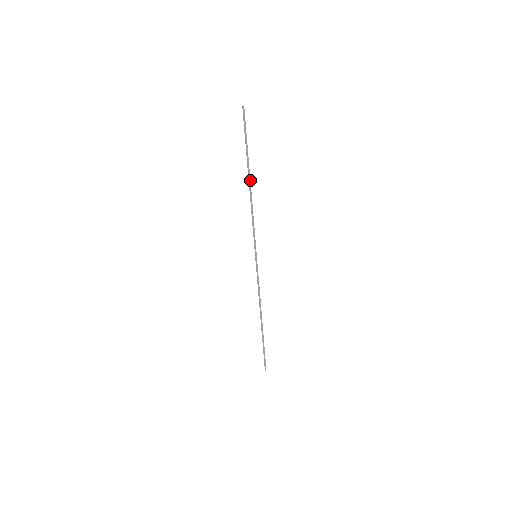
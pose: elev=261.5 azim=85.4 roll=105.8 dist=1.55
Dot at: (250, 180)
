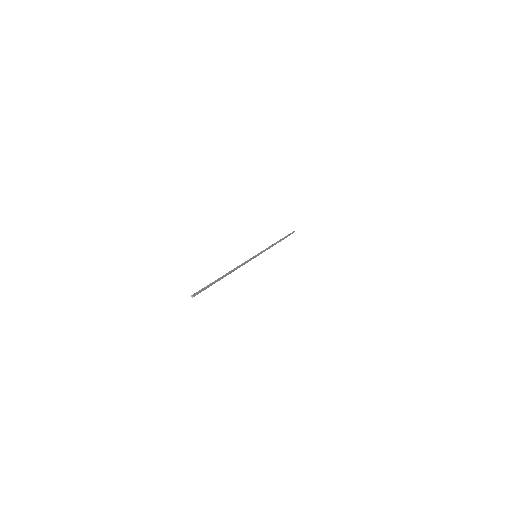
Dot at: (279, 241)
